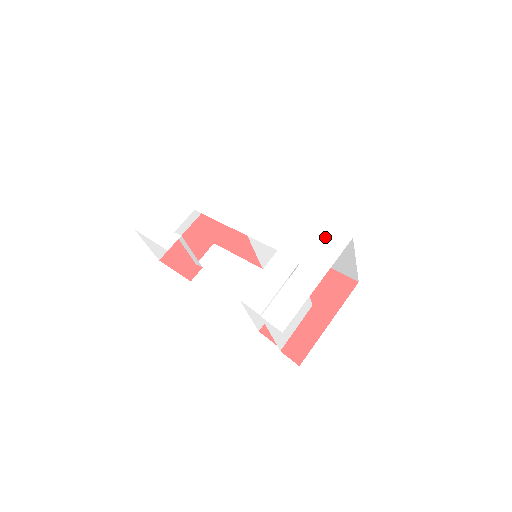
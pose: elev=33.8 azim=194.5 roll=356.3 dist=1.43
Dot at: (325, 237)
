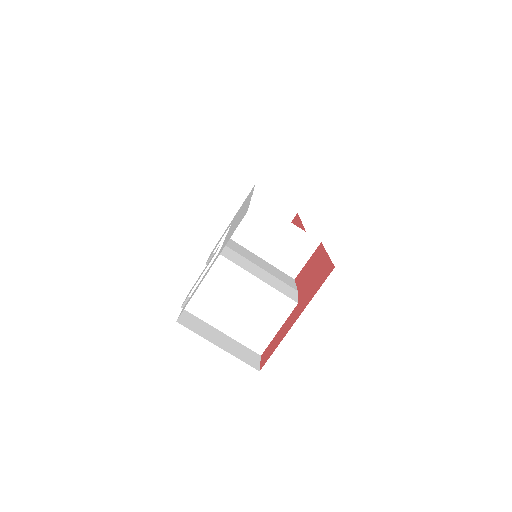
Dot at: (241, 218)
